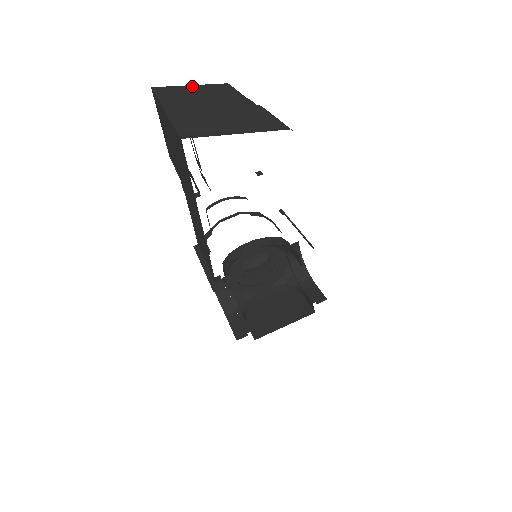
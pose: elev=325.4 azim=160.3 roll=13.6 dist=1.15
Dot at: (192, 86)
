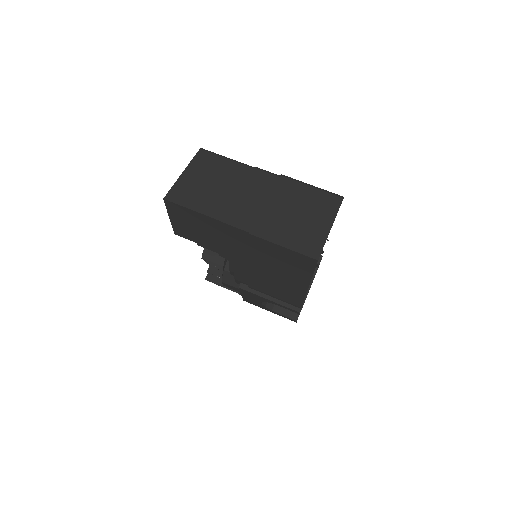
Dot at: (187, 174)
